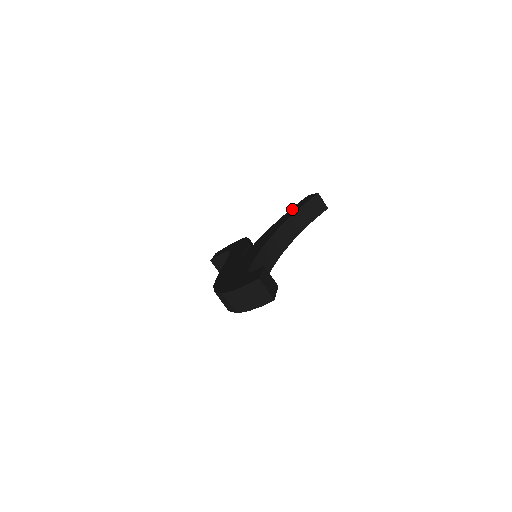
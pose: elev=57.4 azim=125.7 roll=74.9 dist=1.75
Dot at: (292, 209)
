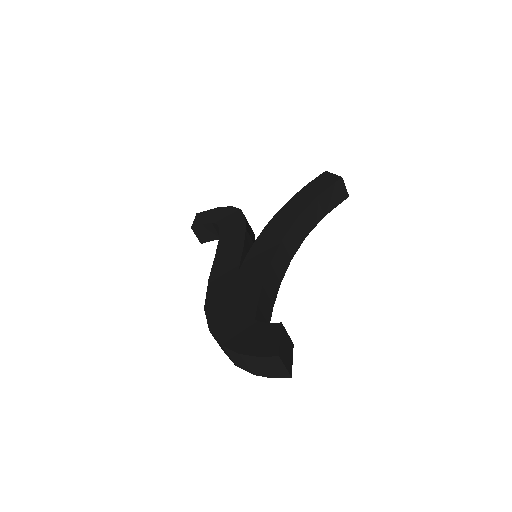
Dot at: (305, 190)
